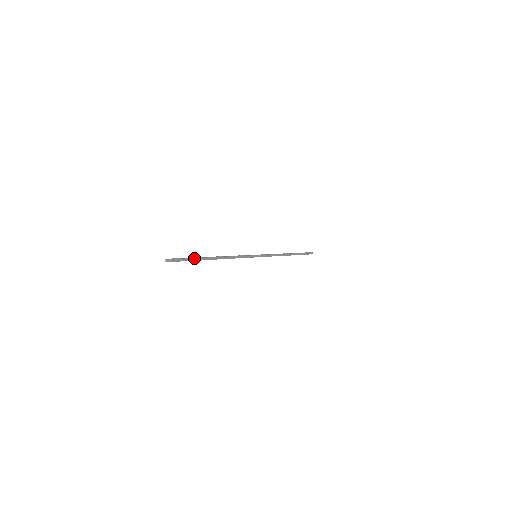
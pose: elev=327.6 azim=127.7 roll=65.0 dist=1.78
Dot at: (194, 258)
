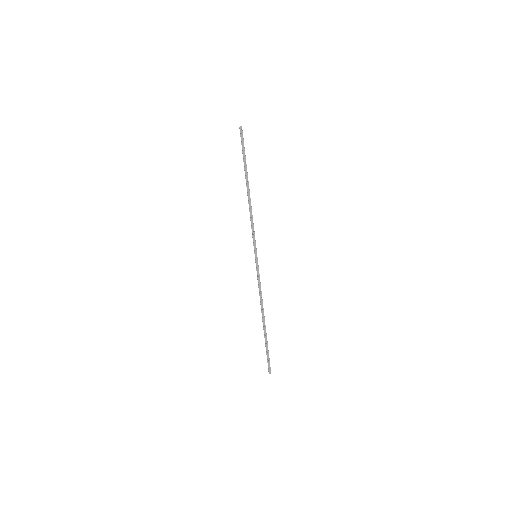
Dot at: occluded
